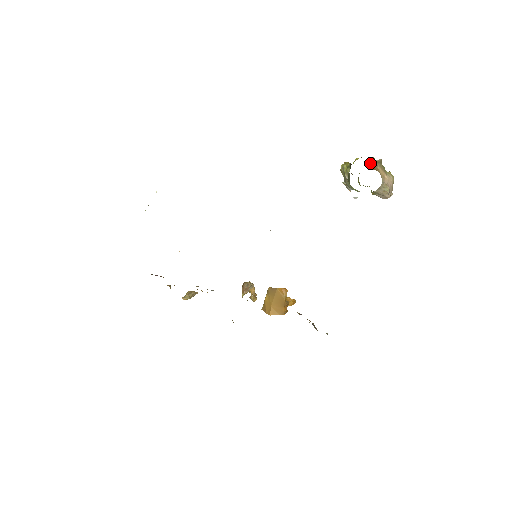
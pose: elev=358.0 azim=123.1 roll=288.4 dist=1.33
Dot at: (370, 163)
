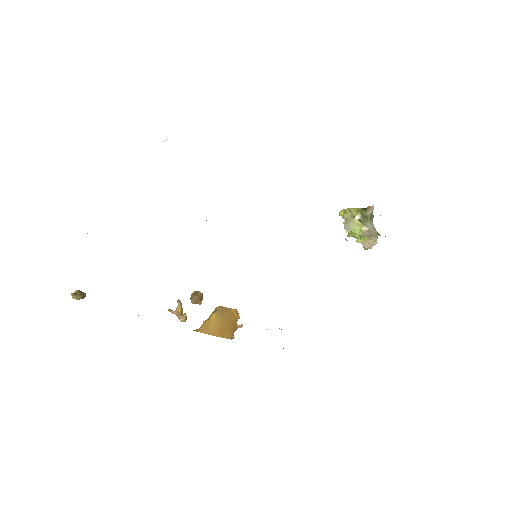
Dot at: occluded
